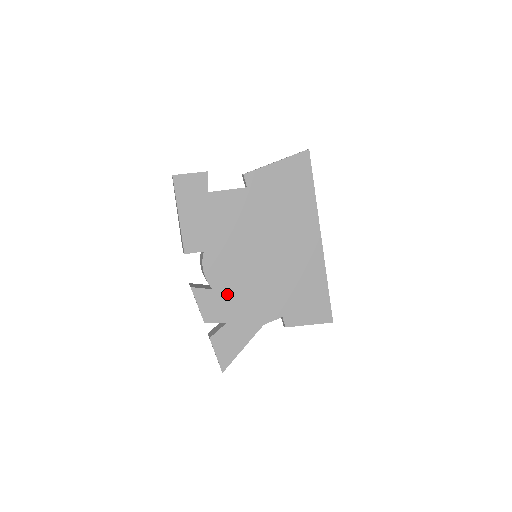
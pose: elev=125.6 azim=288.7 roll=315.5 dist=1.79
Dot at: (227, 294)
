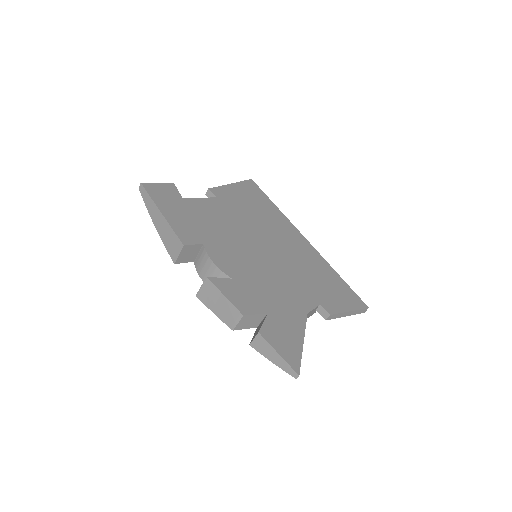
Dot at: (250, 283)
